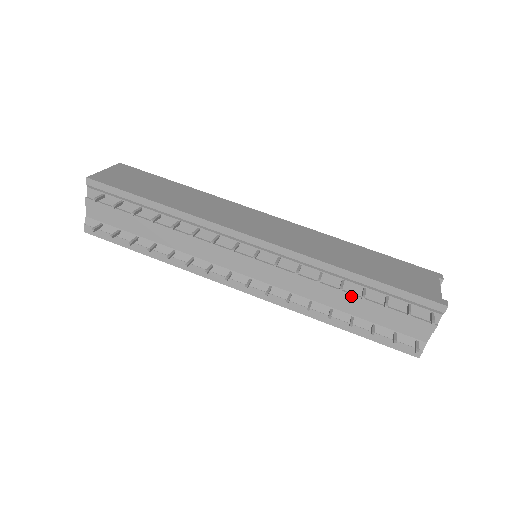
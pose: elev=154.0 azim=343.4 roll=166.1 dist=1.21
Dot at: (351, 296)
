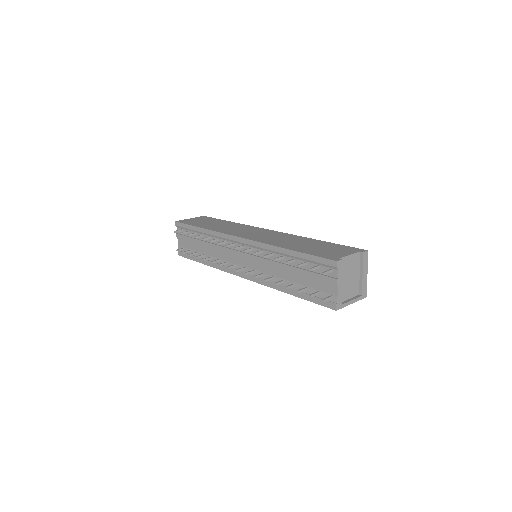
Dot at: (288, 267)
